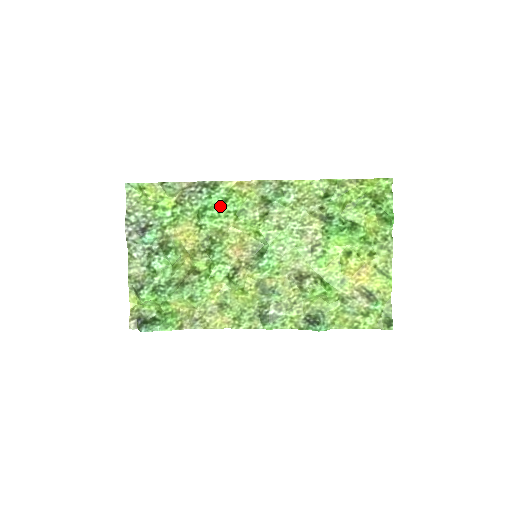
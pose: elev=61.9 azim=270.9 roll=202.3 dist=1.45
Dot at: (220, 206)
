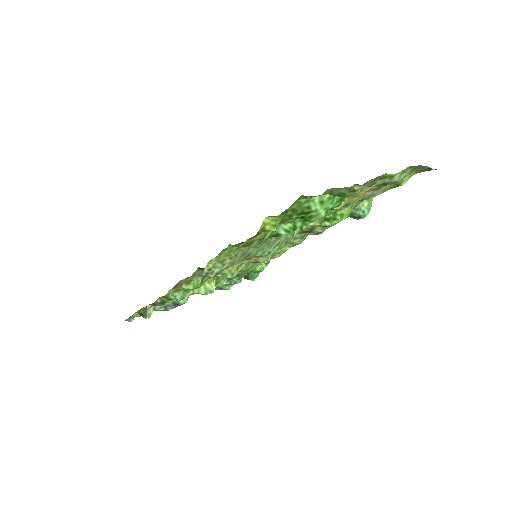
Dot at: occluded
